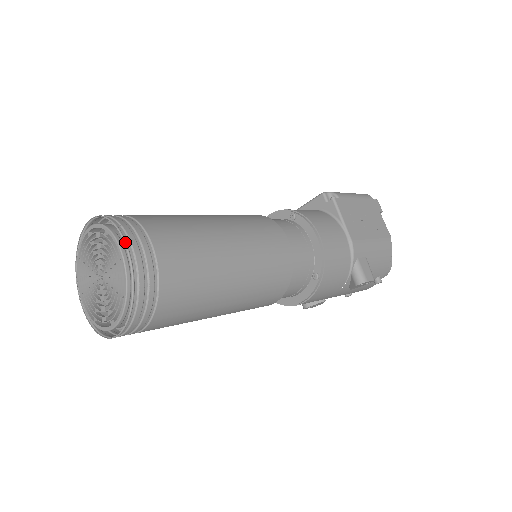
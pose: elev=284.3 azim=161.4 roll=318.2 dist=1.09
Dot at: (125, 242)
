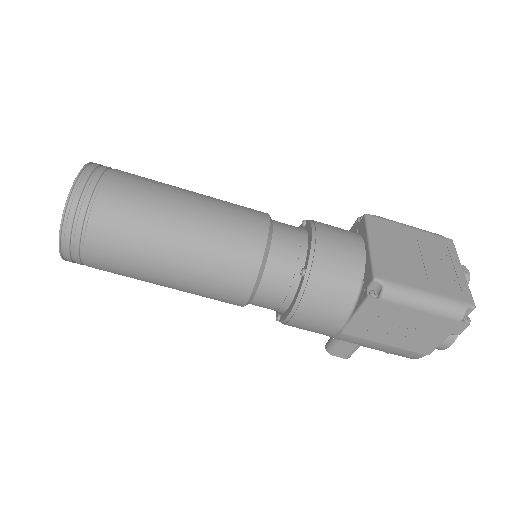
Dot at: (59, 238)
